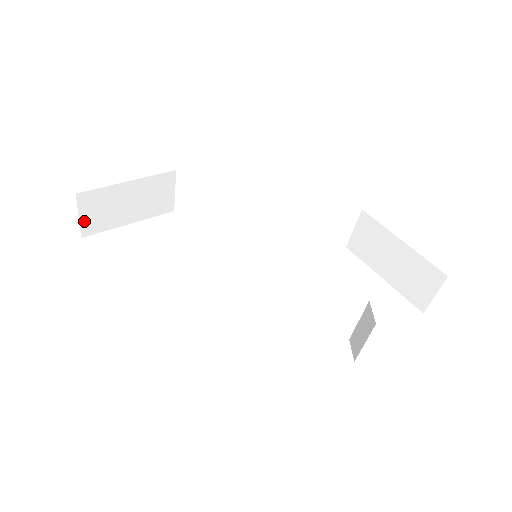
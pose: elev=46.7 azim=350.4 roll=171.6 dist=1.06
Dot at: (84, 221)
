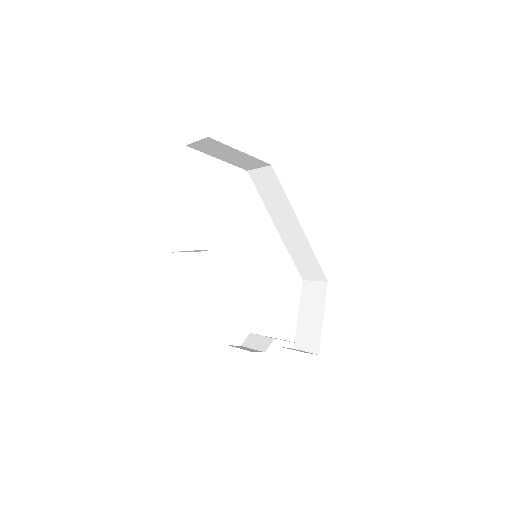
Dot at: (197, 143)
